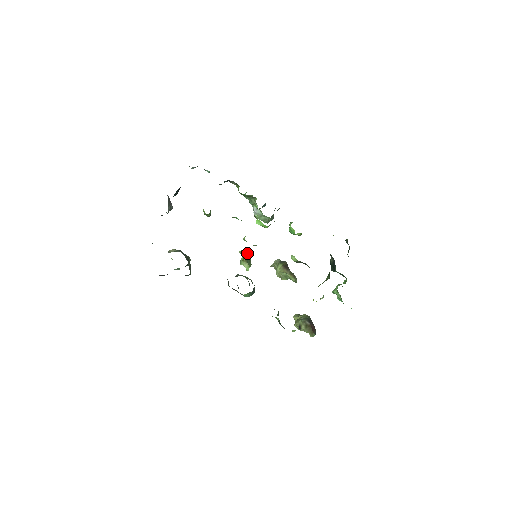
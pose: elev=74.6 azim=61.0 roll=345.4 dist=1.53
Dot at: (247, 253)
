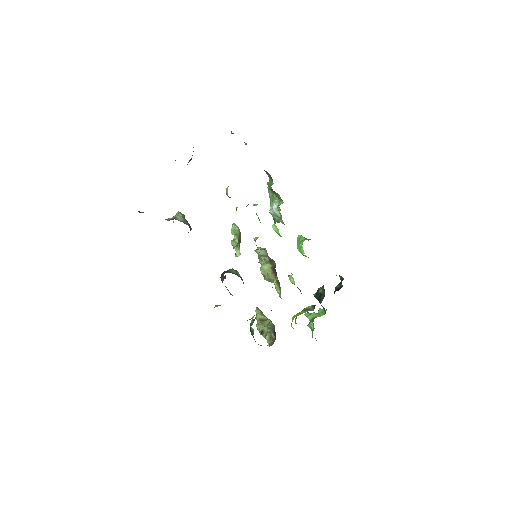
Dot at: occluded
